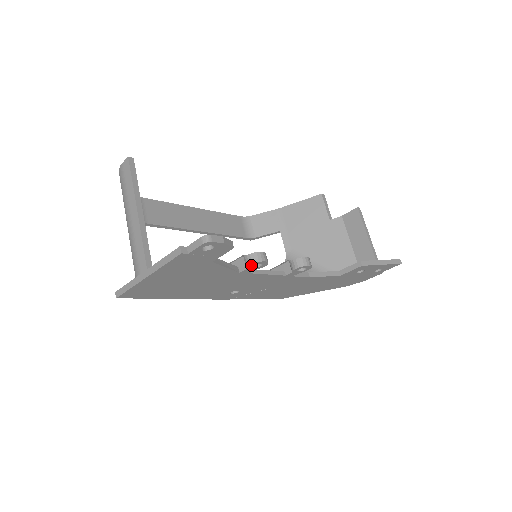
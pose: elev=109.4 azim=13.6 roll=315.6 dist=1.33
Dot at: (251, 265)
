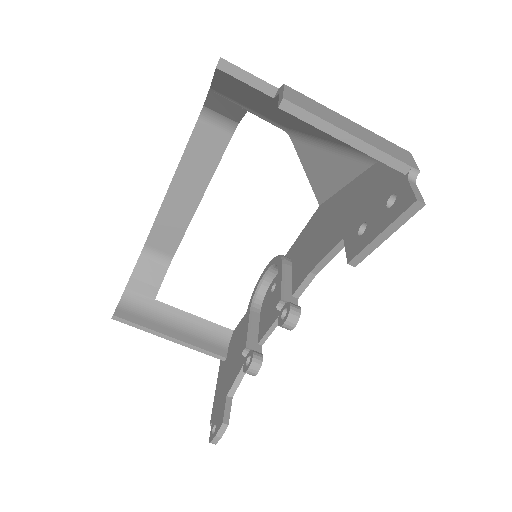
Dot at: occluded
